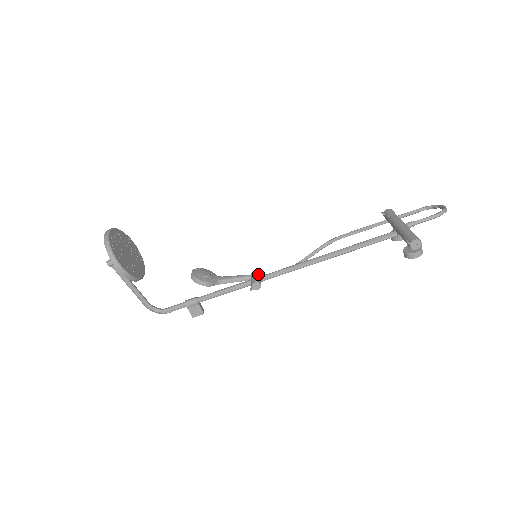
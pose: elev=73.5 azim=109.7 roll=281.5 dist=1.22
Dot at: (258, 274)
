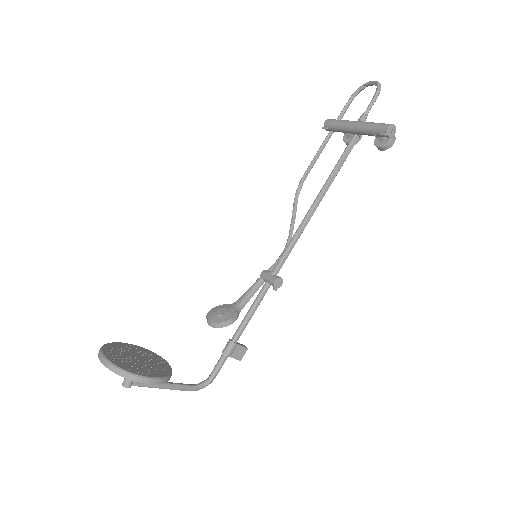
Dot at: (267, 271)
